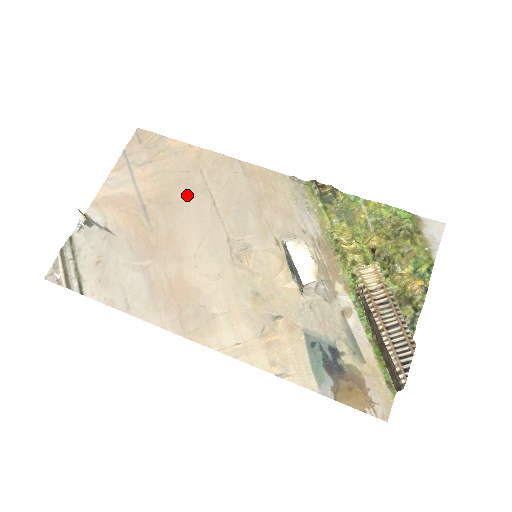
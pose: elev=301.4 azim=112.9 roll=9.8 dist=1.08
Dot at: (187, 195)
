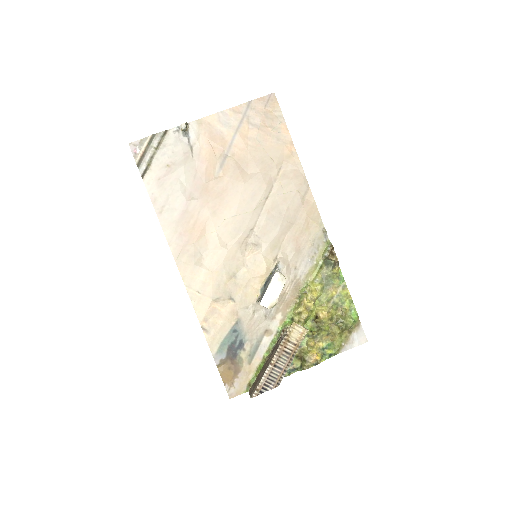
Dot at: (257, 176)
